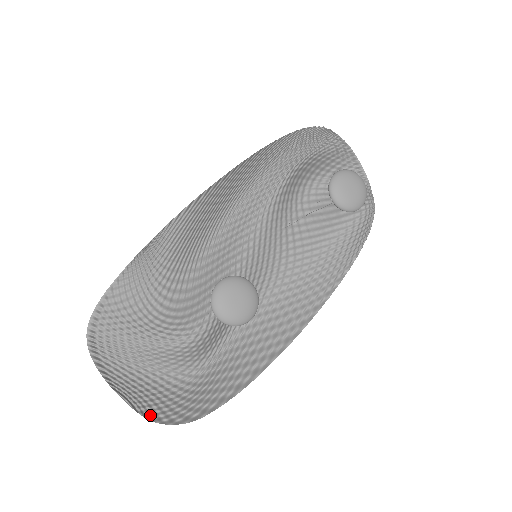
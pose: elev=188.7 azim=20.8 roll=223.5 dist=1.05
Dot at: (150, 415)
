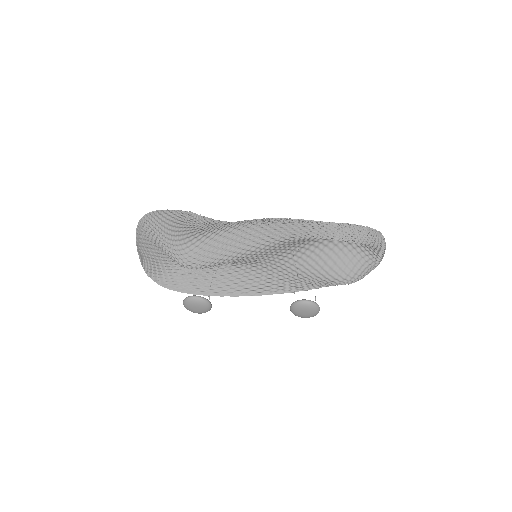
Dot at: (148, 270)
